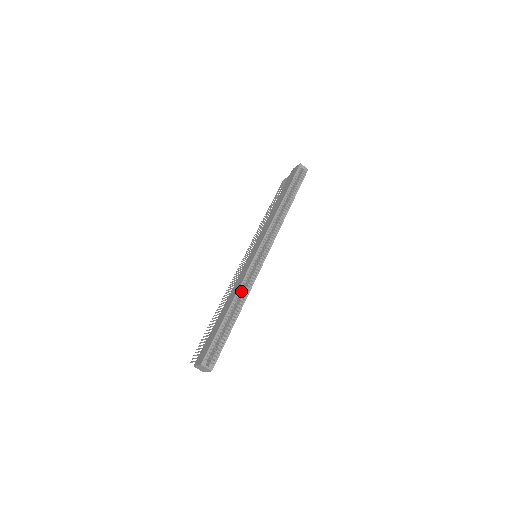
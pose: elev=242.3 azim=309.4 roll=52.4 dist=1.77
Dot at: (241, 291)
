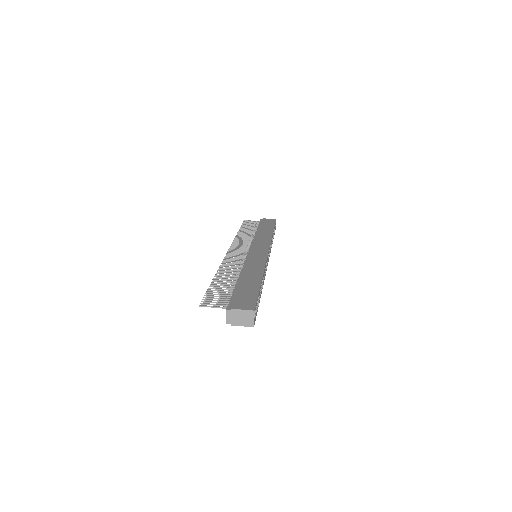
Dot at: occluded
